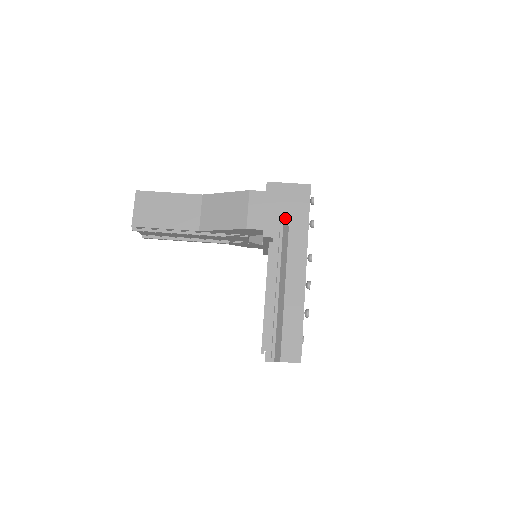
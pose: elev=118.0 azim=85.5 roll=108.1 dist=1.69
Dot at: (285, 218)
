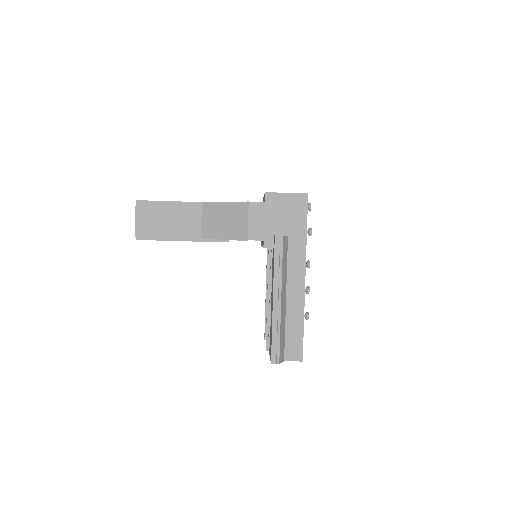
Dot at: (284, 228)
